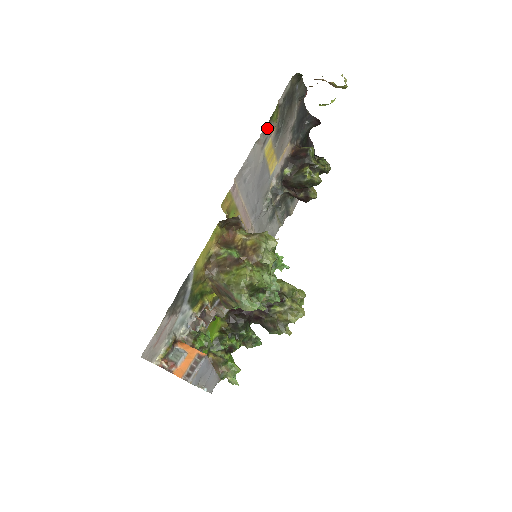
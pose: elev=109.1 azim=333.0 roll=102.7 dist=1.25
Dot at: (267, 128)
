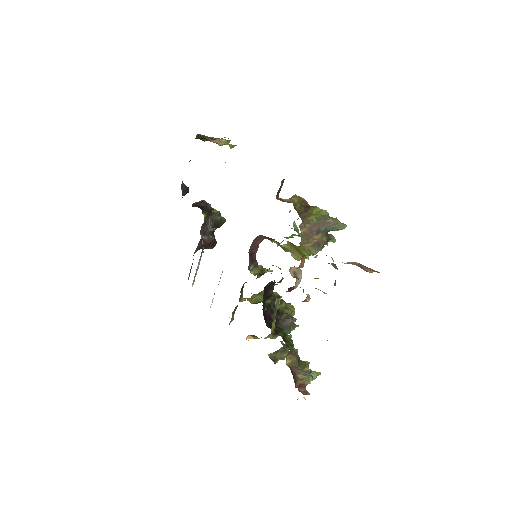
Dot at: occluded
